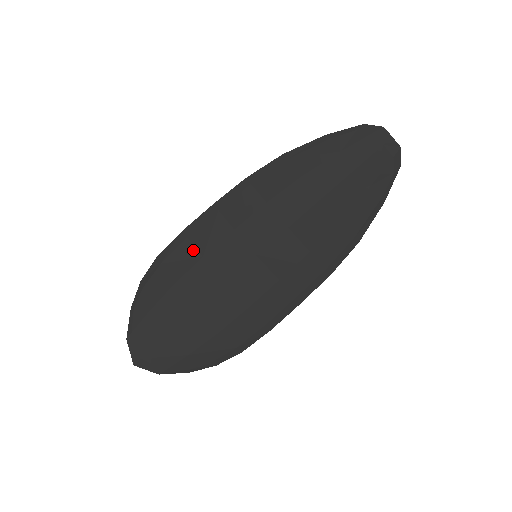
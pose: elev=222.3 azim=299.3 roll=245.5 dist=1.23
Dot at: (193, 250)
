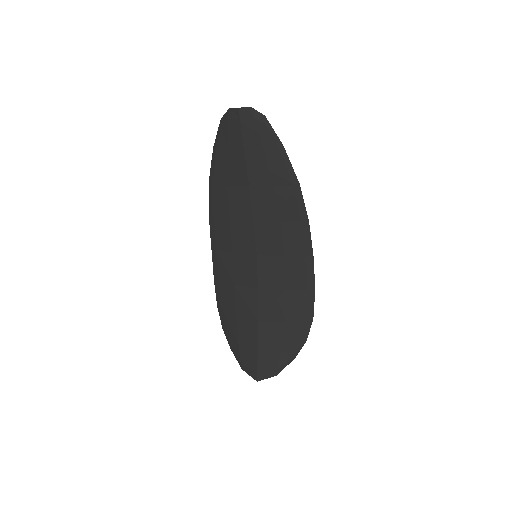
Dot at: (227, 285)
